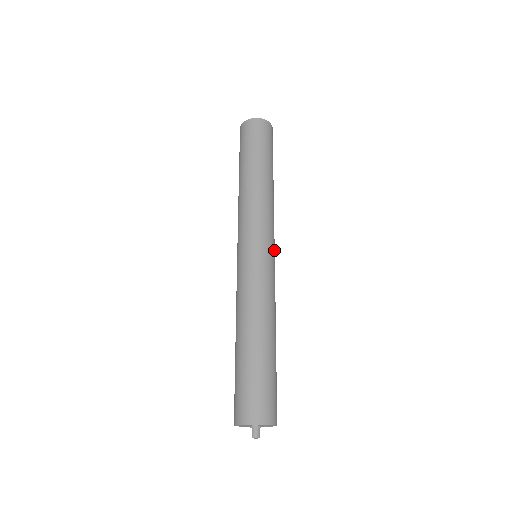
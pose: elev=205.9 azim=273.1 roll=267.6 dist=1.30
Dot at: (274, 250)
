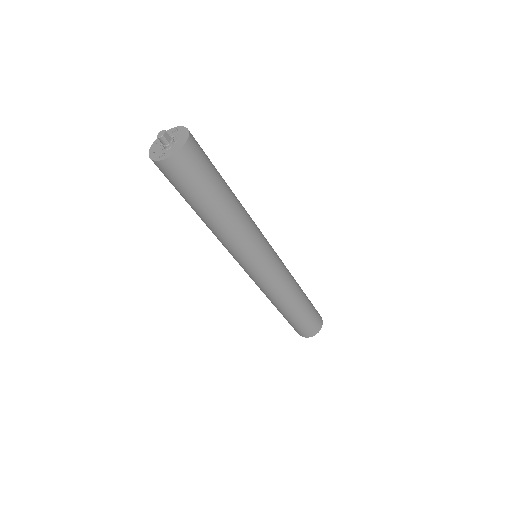
Dot at: (268, 257)
